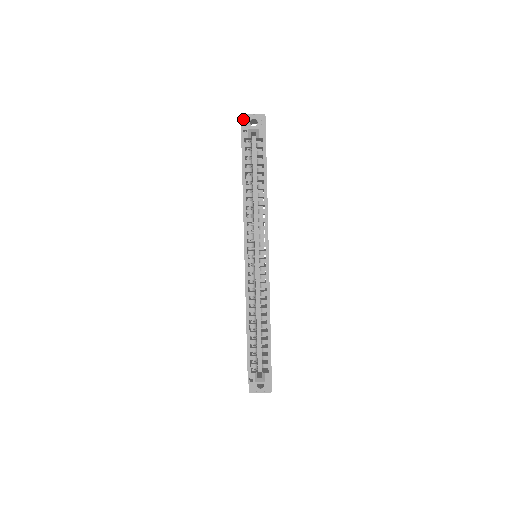
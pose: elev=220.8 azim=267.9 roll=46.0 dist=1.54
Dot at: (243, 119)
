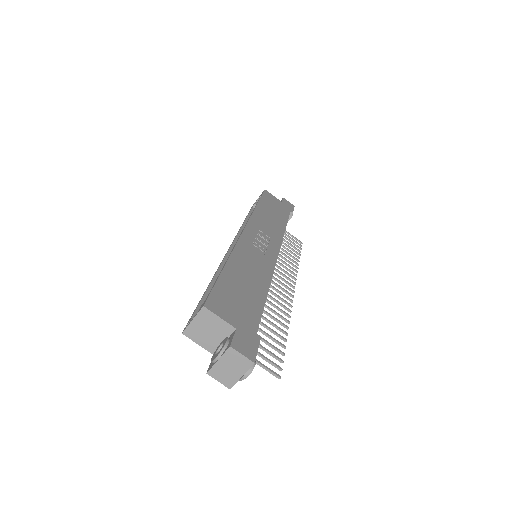
Dot at: occluded
